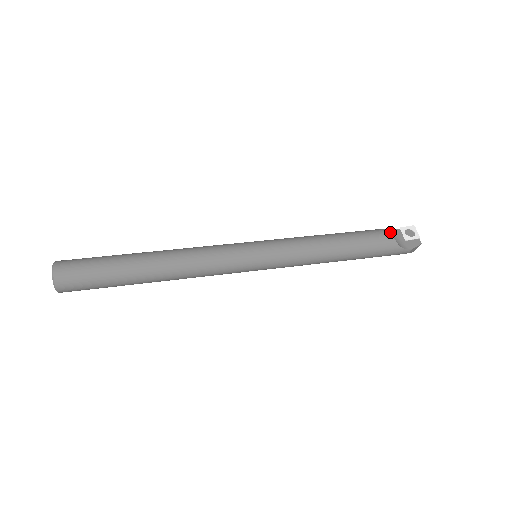
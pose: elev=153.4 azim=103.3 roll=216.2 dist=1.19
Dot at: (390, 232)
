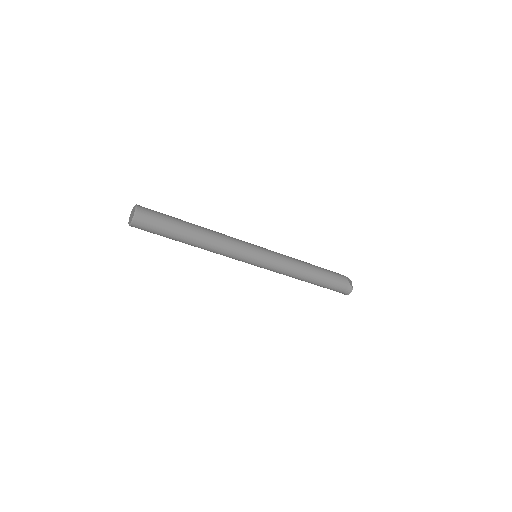
Dot at: occluded
